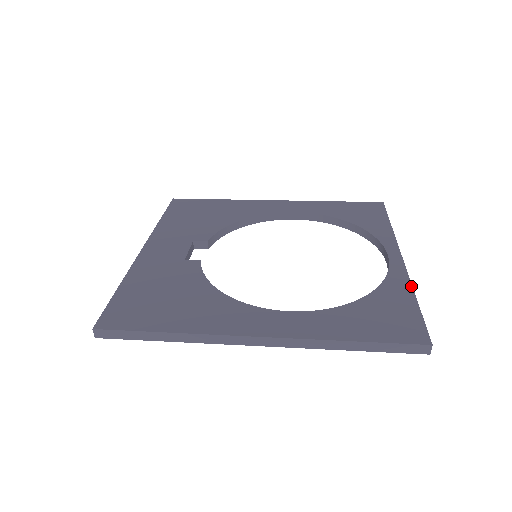
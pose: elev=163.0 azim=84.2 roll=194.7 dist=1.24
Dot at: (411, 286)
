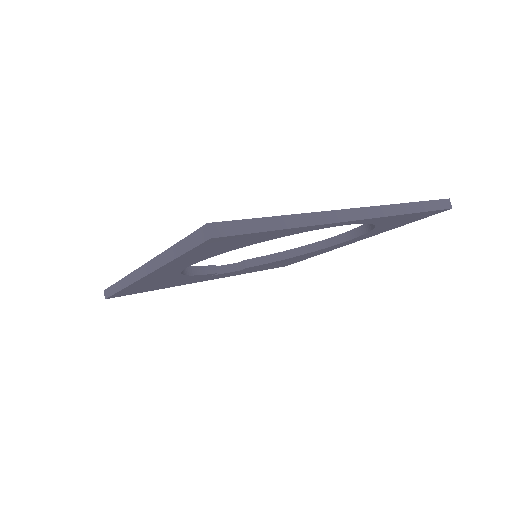
Dot at: (301, 213)
